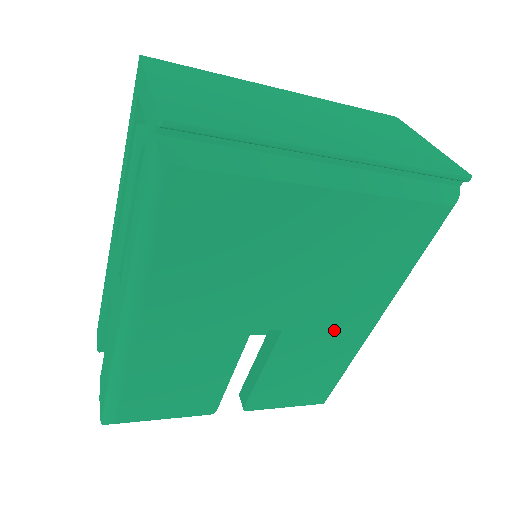
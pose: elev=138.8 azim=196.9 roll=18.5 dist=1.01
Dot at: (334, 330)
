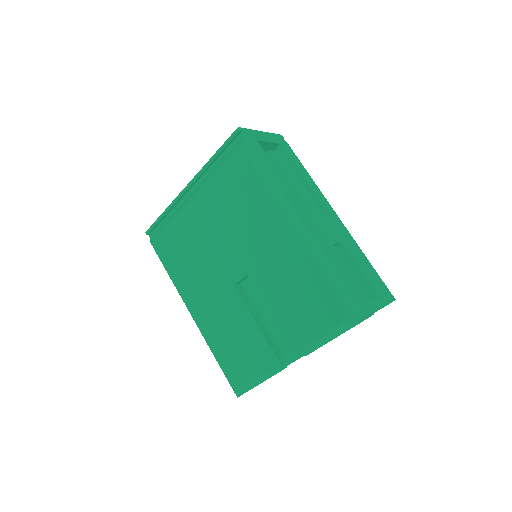
Dot at: (275, 253)
